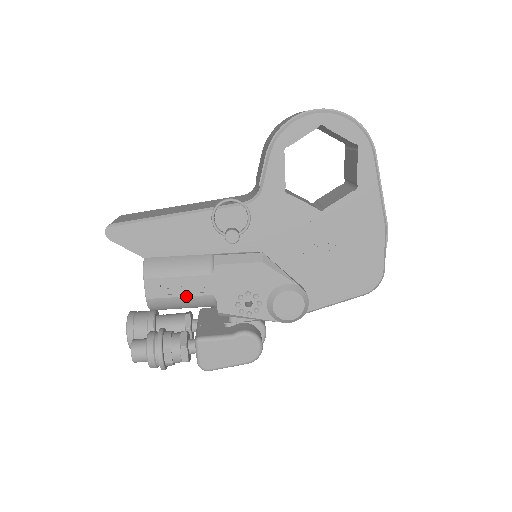
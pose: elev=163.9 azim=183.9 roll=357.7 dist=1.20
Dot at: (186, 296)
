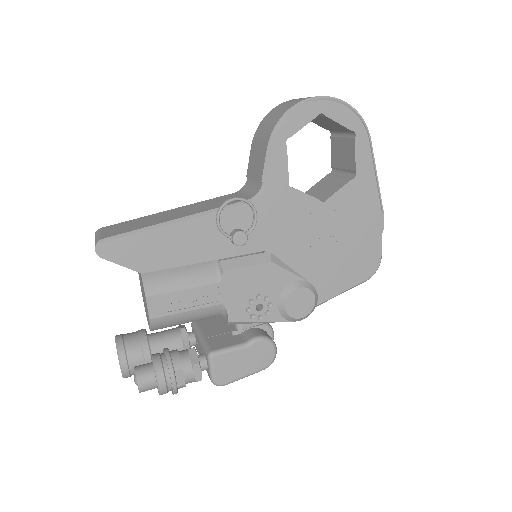
Dot at: (194, 309)
